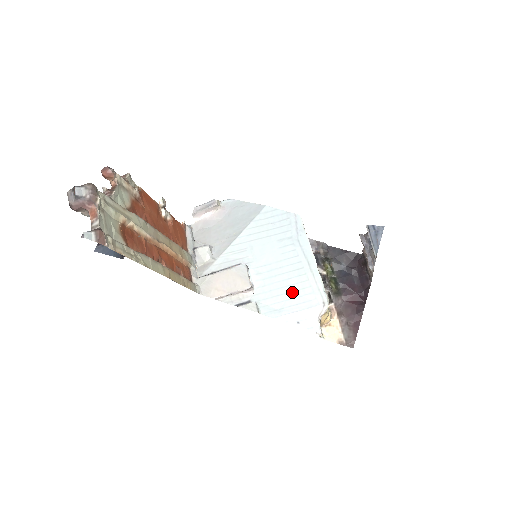
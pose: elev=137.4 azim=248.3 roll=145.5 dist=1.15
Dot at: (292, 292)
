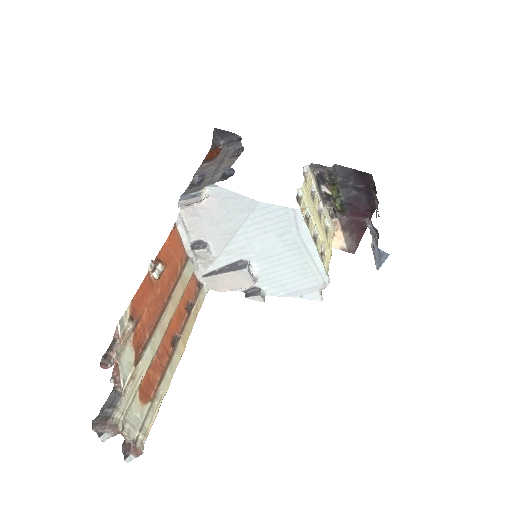
Dot at: (294, 277)
